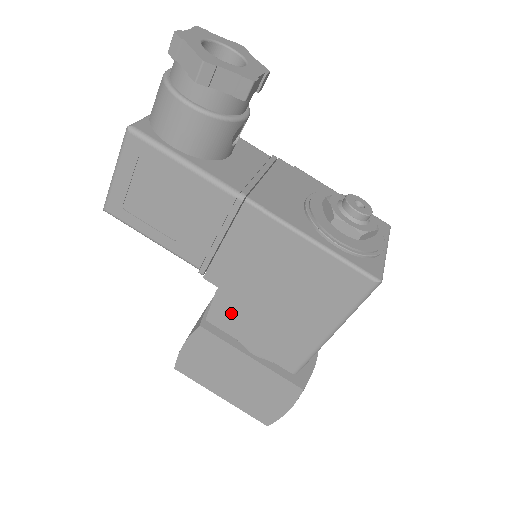
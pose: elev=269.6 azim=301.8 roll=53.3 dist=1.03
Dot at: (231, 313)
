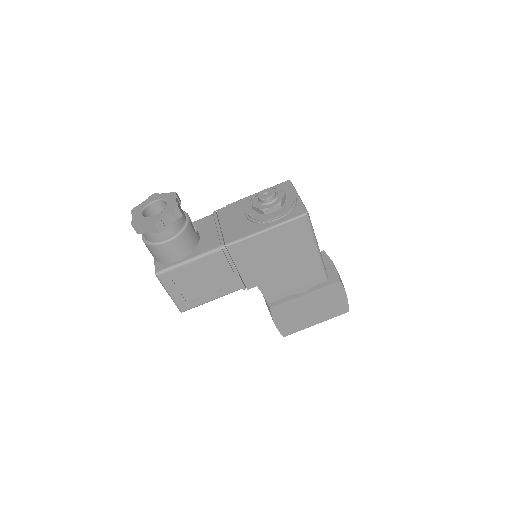
Dot at: (274, 289)
